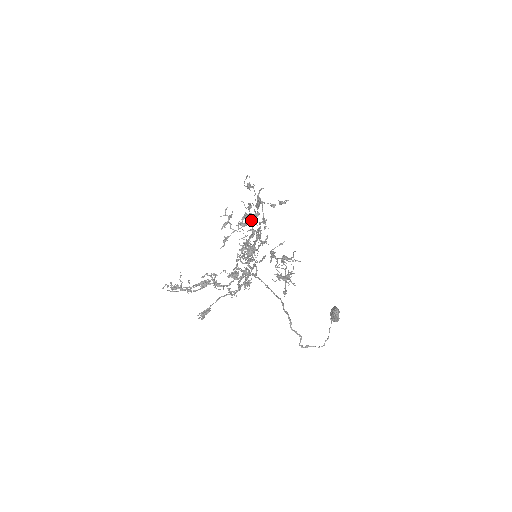
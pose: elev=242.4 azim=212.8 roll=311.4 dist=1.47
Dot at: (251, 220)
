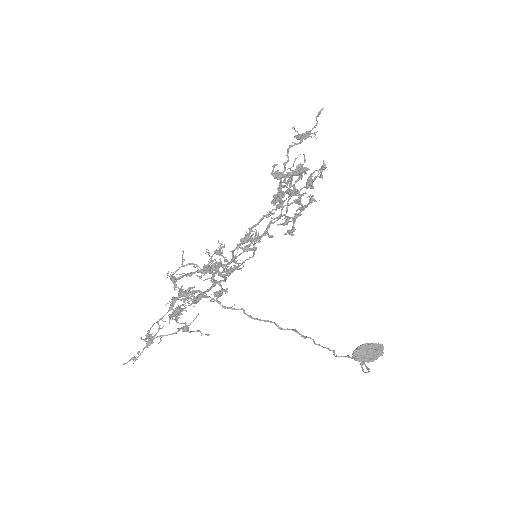
Dot at: occluded
